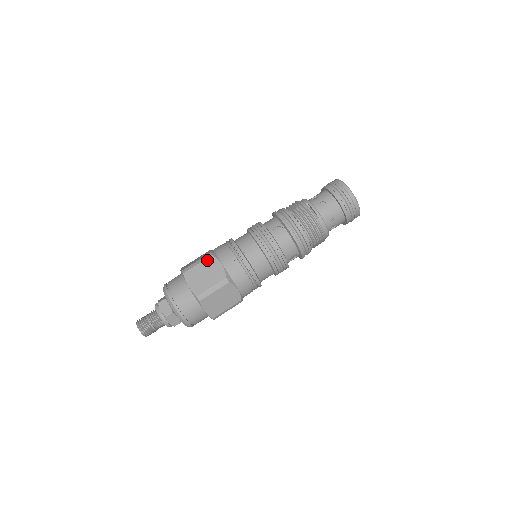
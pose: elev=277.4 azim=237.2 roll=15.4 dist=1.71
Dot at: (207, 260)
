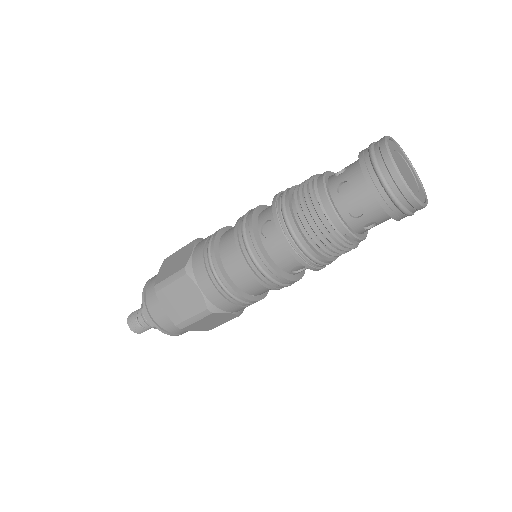
Dot at: (208, 317)
